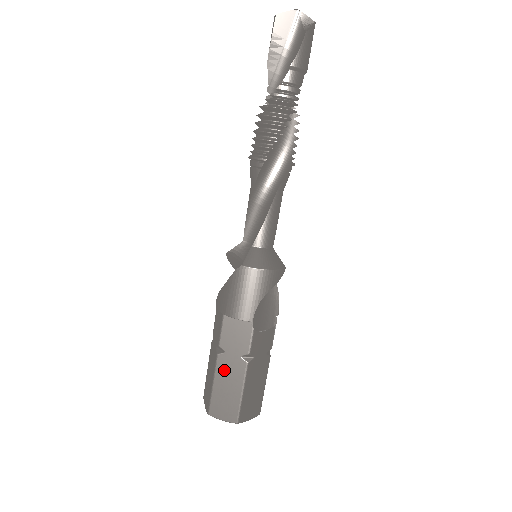
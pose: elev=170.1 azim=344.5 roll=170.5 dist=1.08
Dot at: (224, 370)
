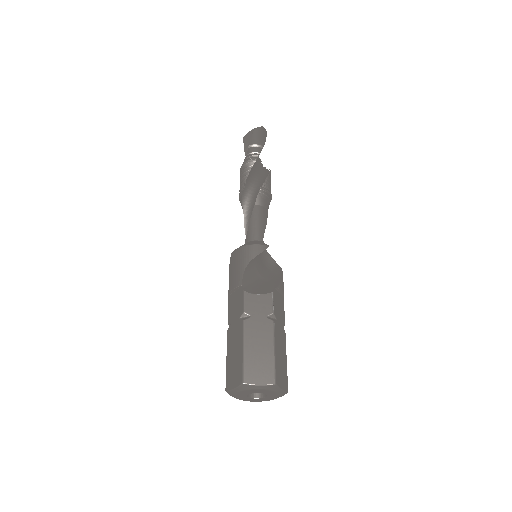
Dot at: (231, 339)
